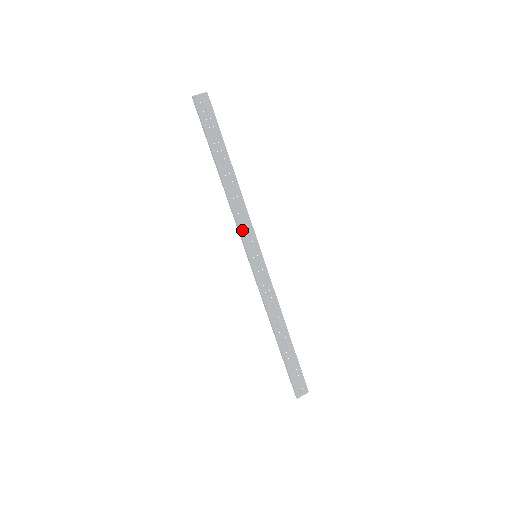
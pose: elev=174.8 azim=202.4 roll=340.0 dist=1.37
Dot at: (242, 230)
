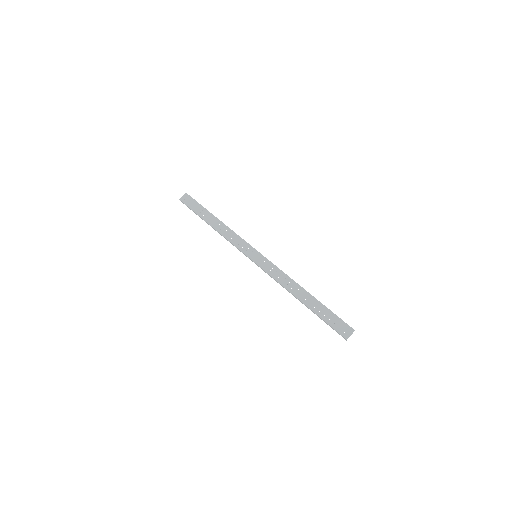
Dot at: (238, 246)
